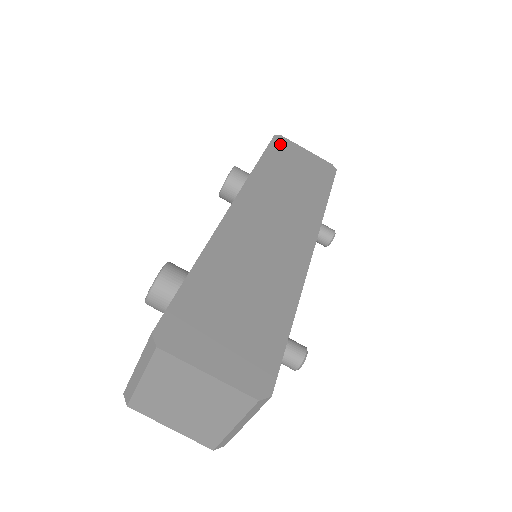
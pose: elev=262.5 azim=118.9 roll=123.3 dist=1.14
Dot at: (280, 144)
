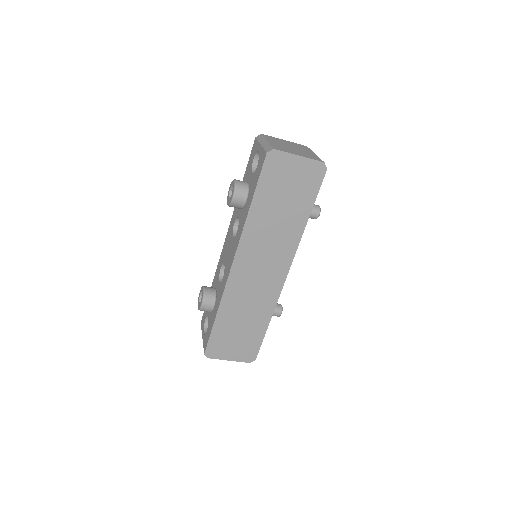
Dot at: (271, 166)
